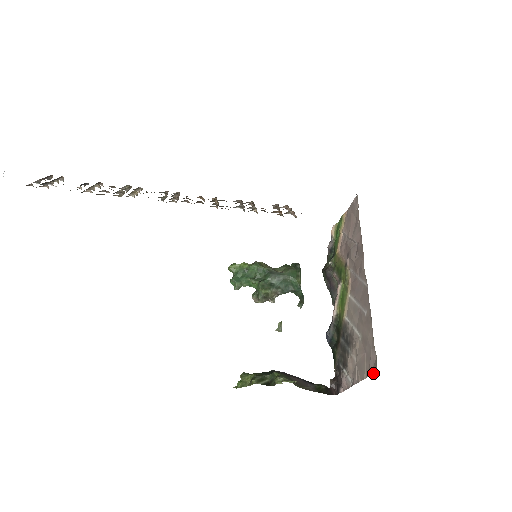
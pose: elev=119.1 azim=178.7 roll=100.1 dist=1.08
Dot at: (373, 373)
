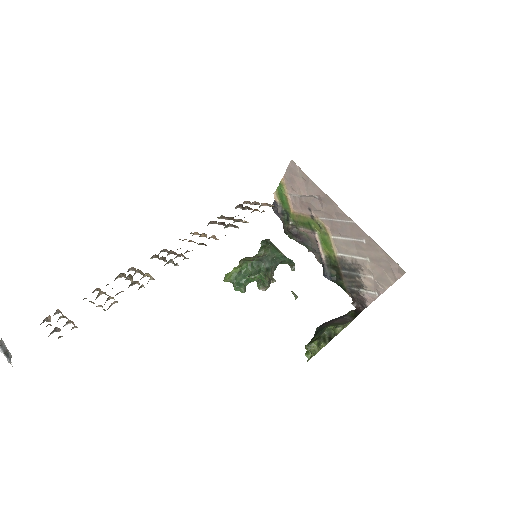
Dot at: occluded
